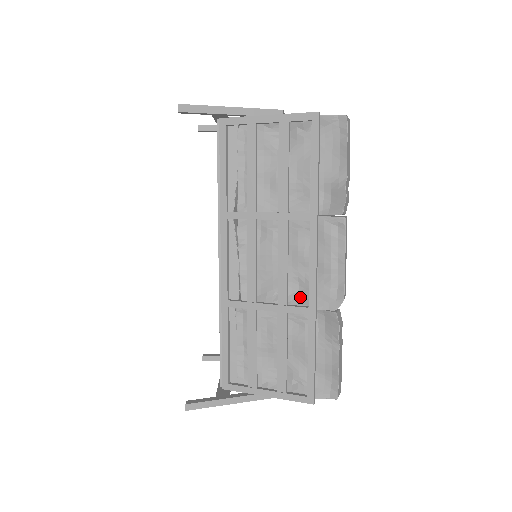
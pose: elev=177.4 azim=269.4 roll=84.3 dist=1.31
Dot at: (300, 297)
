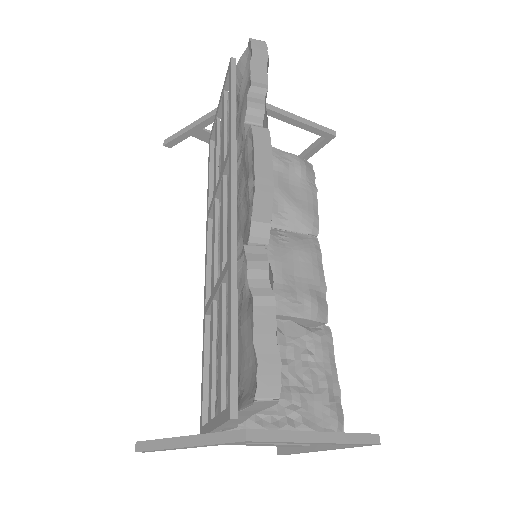
Dot at: occluded
